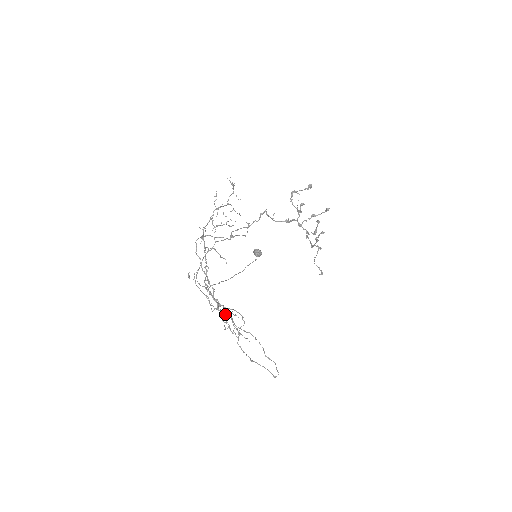
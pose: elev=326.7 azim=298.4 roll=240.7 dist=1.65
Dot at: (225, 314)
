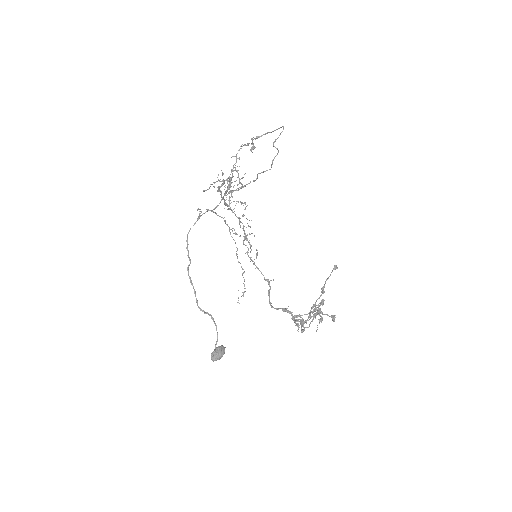
Dot at: (230, 178)
